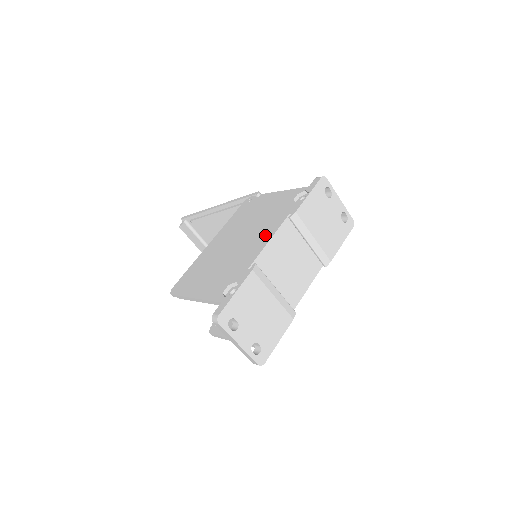
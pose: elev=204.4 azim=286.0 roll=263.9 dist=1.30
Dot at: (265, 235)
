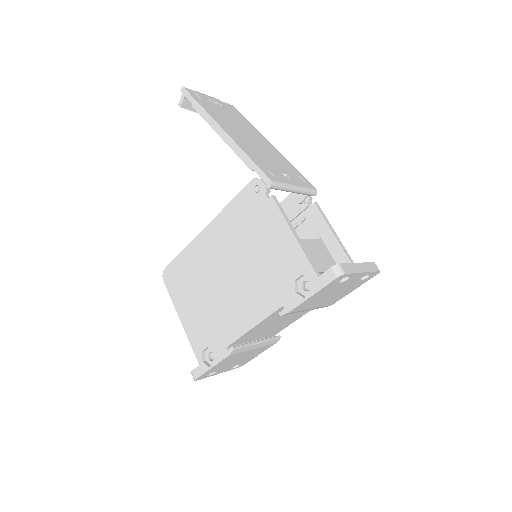
Dot at: (251, 312)
